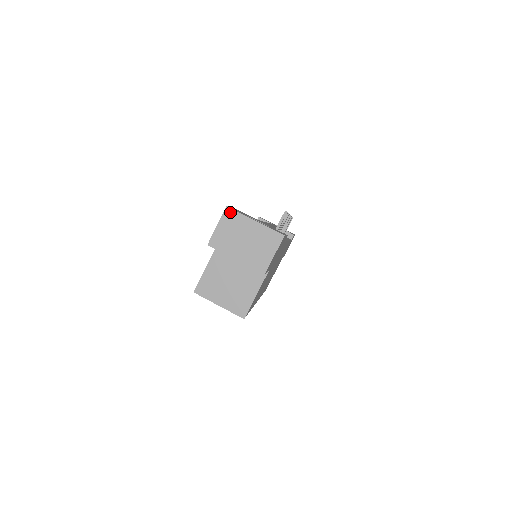
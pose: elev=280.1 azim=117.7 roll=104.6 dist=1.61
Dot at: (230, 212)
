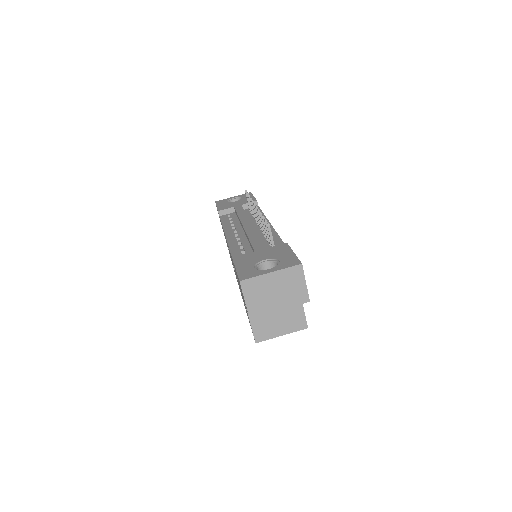
Dot at: (246, 283)
